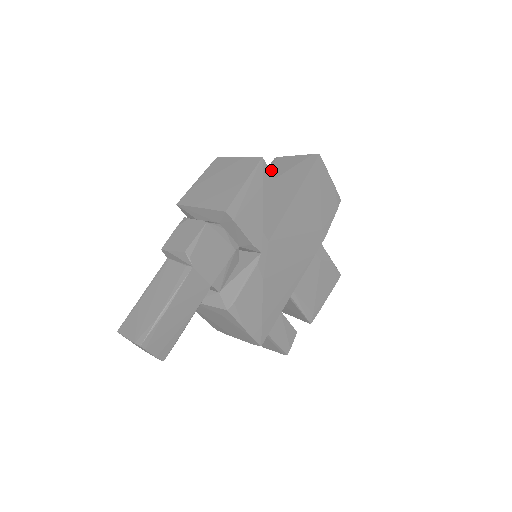
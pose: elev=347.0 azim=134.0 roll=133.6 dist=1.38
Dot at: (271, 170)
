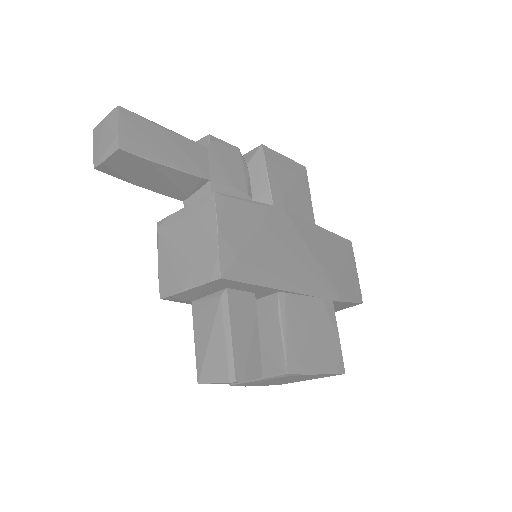
Dot at: occluded
